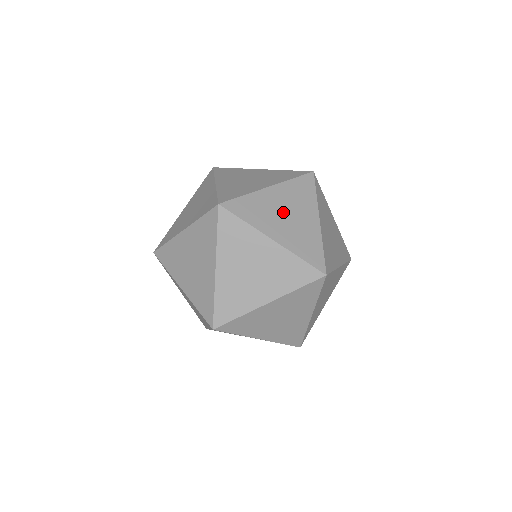
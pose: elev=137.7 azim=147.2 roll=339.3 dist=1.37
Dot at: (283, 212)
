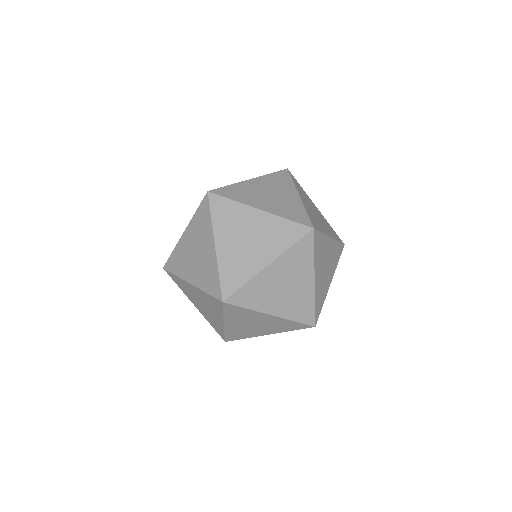
Dot at: (247, 235)
